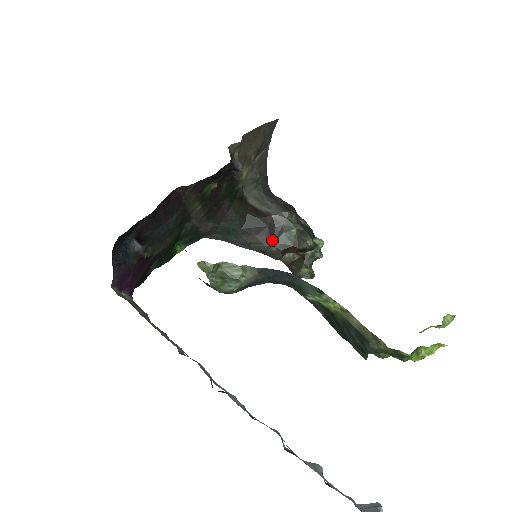
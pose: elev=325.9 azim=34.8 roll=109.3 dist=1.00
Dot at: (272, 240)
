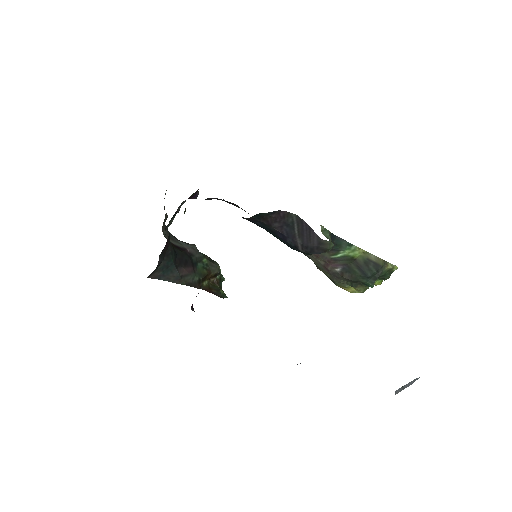
Dot at: (194, 271)
